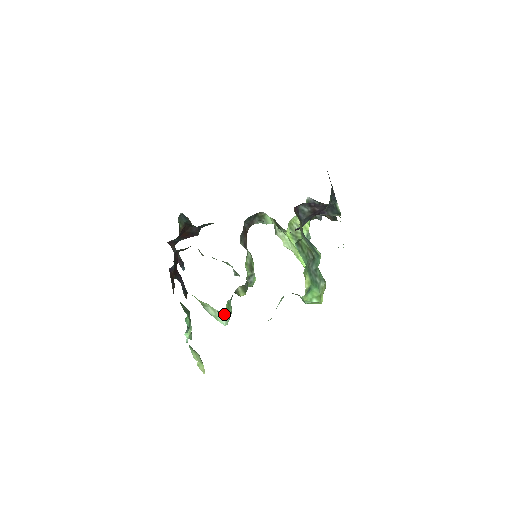
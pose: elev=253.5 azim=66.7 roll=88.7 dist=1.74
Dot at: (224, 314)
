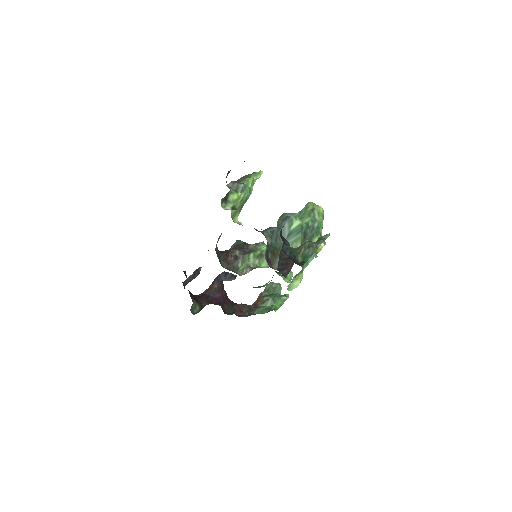
Dot at: occluded
